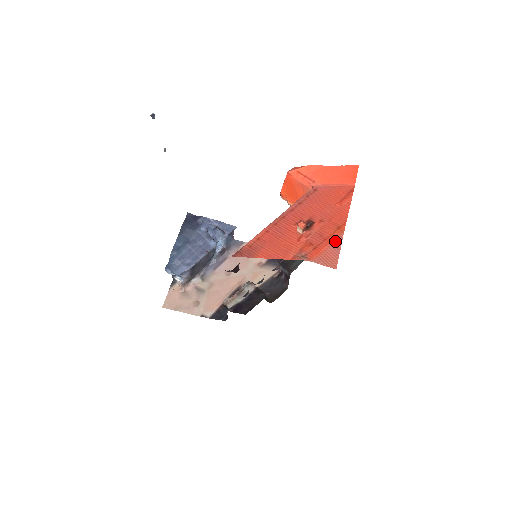
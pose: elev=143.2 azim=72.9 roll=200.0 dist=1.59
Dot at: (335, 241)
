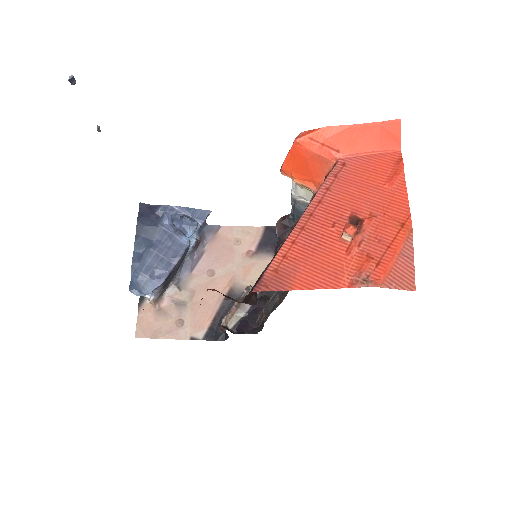
Dot at: (404, 248)
